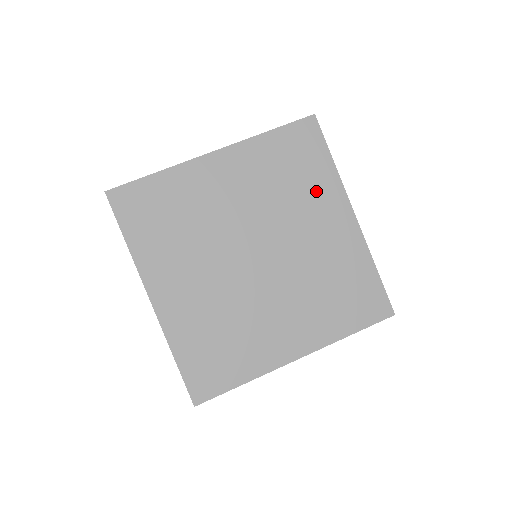
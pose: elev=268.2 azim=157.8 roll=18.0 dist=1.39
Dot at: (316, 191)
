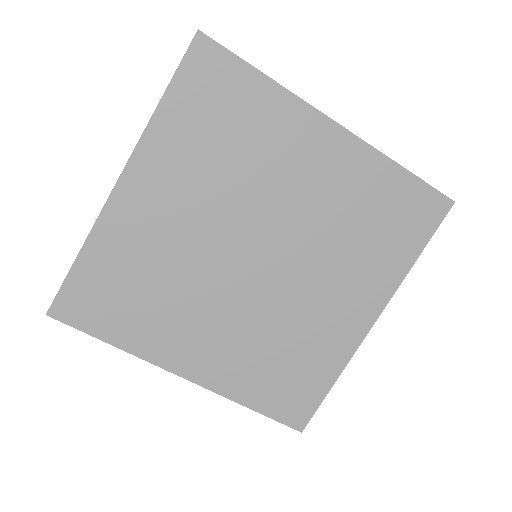
Dot at: (372, 265)
